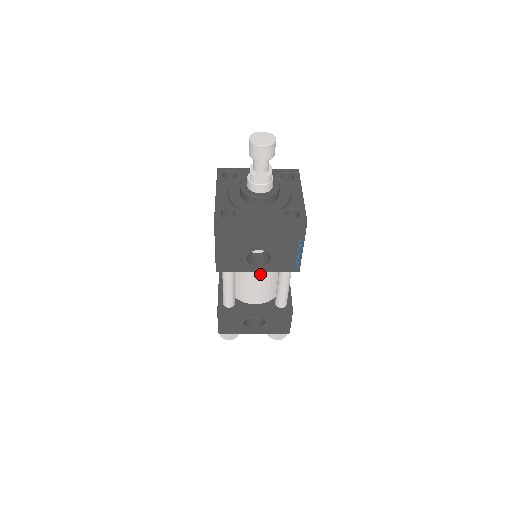
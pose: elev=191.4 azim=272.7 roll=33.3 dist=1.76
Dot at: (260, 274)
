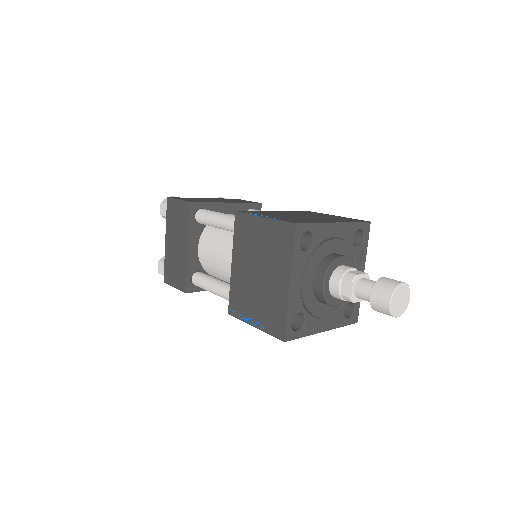
Dot at: occluded
